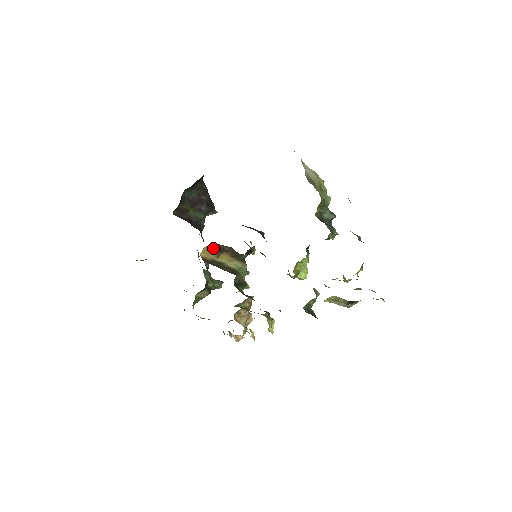
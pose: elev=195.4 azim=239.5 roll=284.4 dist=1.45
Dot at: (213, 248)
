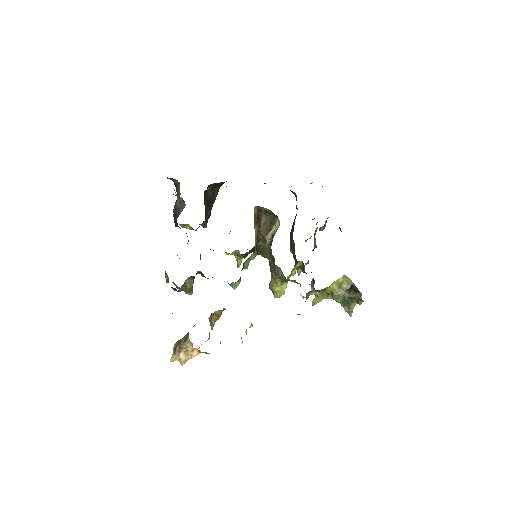
Dot at: (257, 213)
